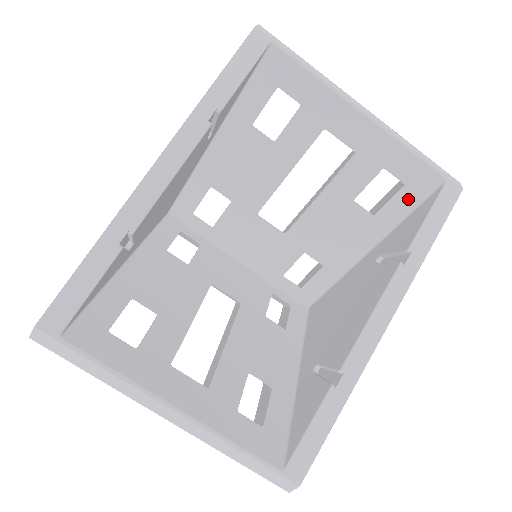
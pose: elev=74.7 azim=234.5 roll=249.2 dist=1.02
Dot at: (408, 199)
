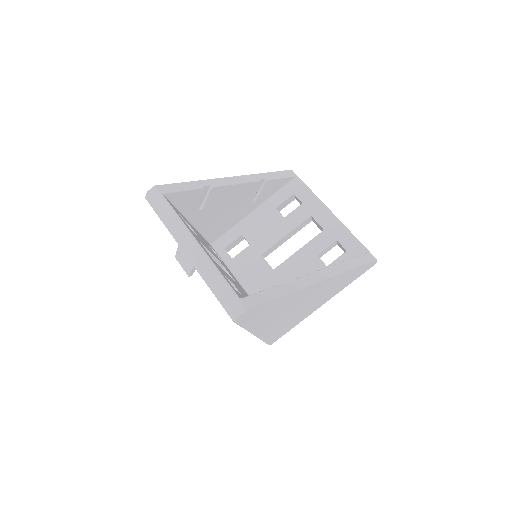
Dot at: occluded
